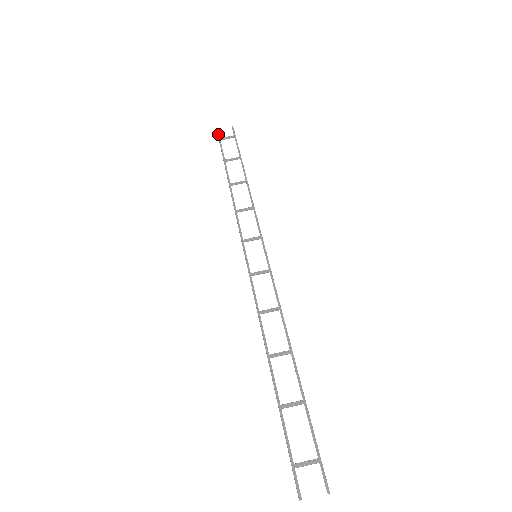
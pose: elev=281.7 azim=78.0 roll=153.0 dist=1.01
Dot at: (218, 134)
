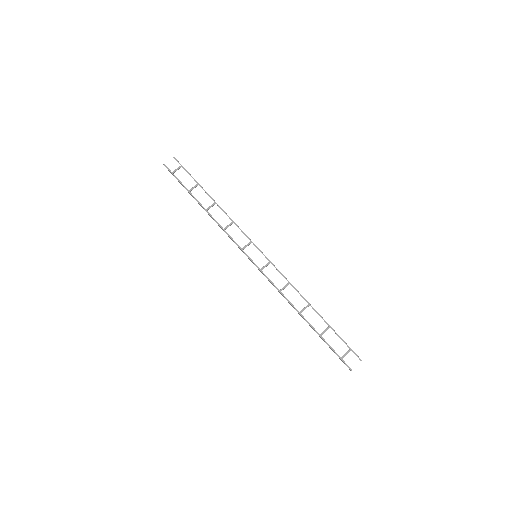
Dot at: (168, 169)
